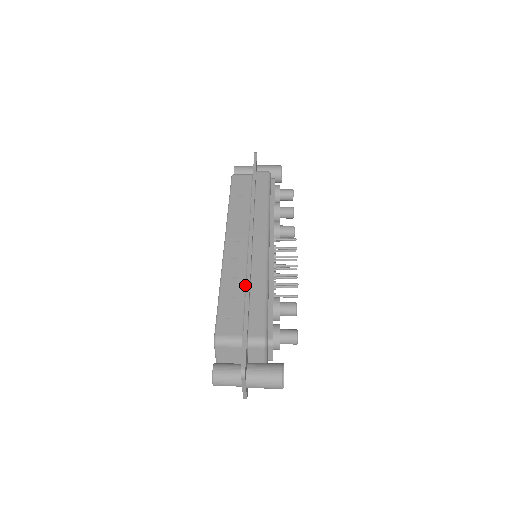
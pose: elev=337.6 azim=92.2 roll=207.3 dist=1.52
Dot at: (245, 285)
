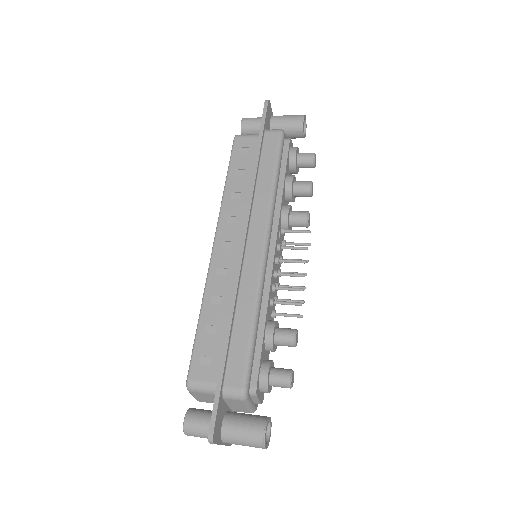
Dot at: occluded
